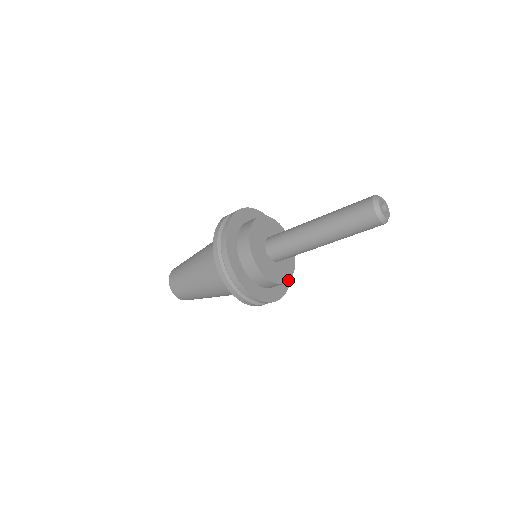
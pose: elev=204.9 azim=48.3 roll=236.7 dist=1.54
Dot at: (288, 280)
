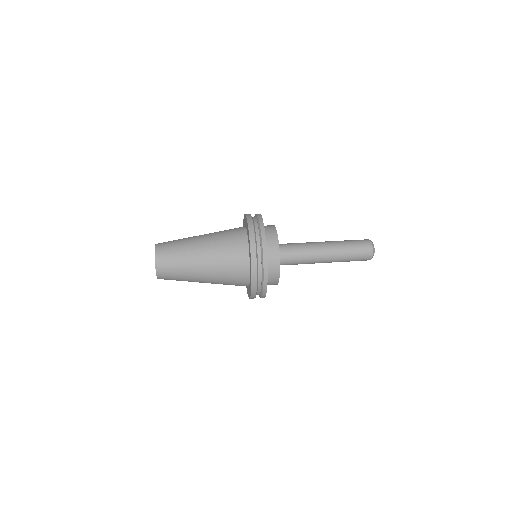
Dot at: occluded
